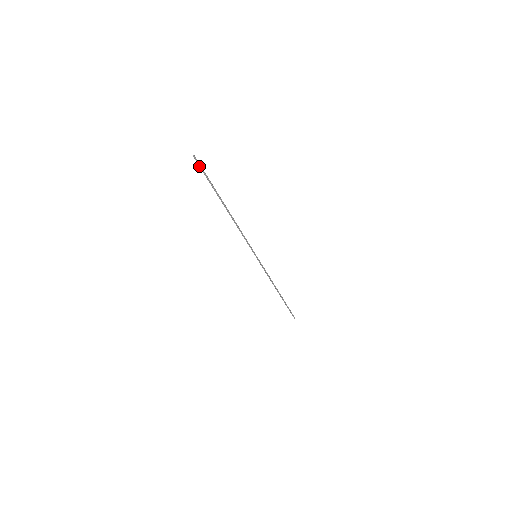
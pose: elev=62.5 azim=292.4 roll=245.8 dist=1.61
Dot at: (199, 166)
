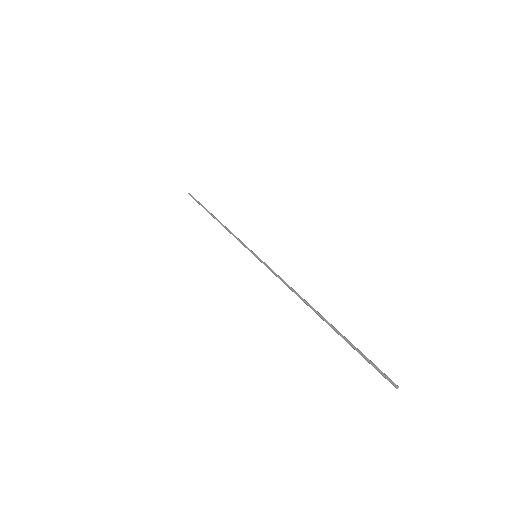
Dot at: (380, 373)
